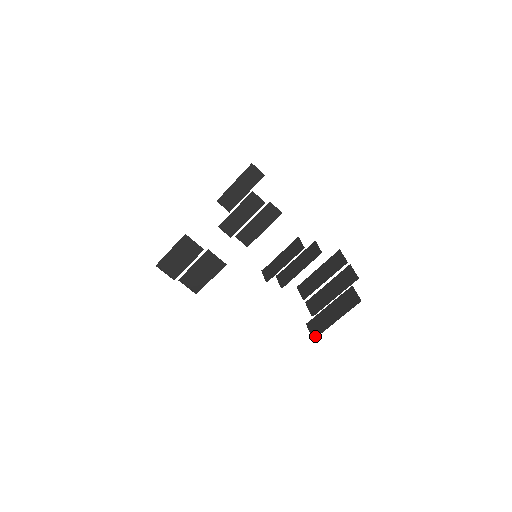
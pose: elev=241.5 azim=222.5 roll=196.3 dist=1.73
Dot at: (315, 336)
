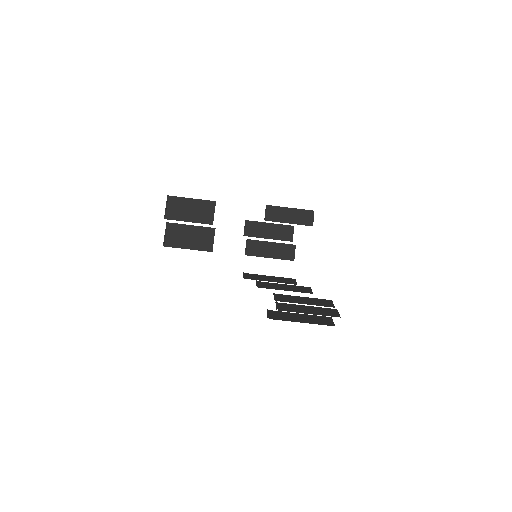
Dot at: (271, 318)
